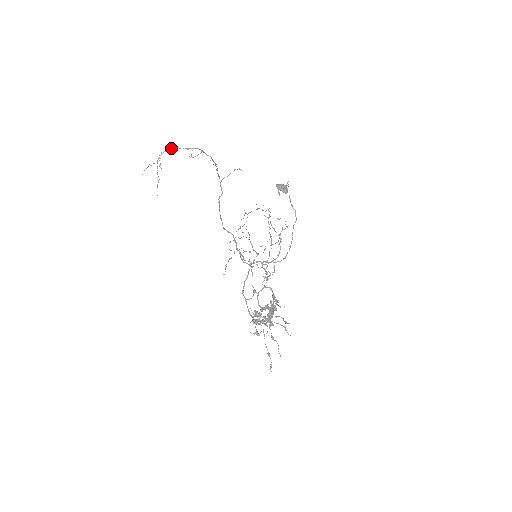
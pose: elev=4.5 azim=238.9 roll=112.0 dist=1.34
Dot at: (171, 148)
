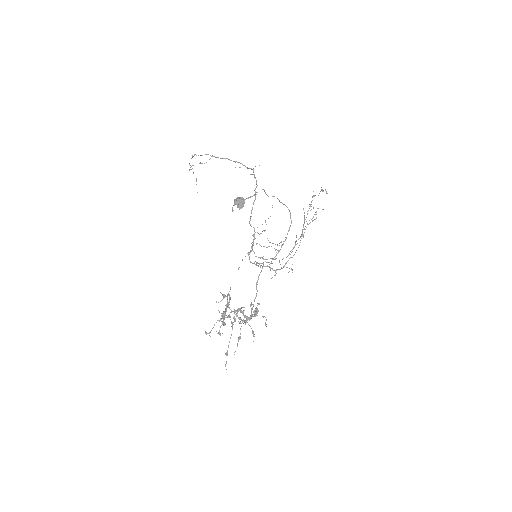
Dot at: (192, 155)
